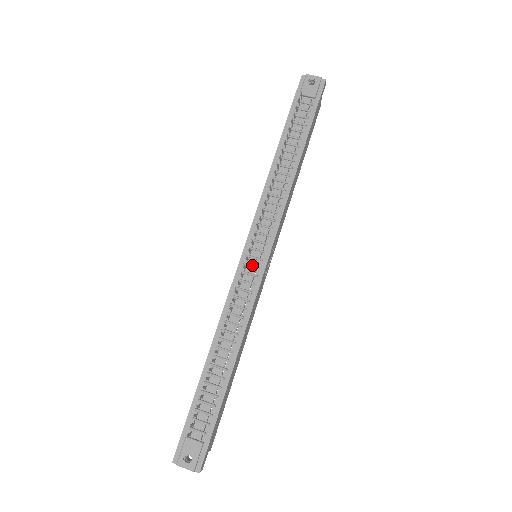
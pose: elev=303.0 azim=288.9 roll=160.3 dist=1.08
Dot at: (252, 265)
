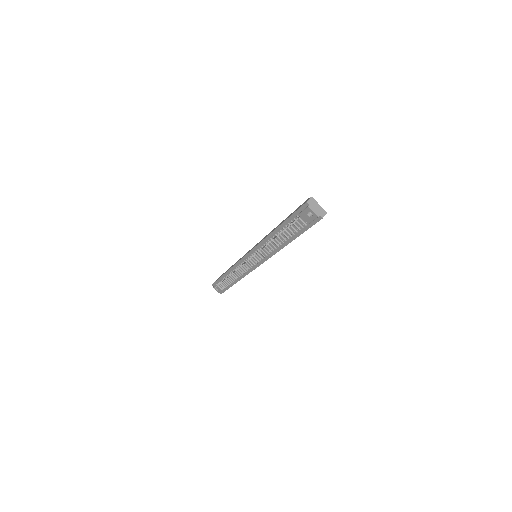
Dot at: (249, 263)
